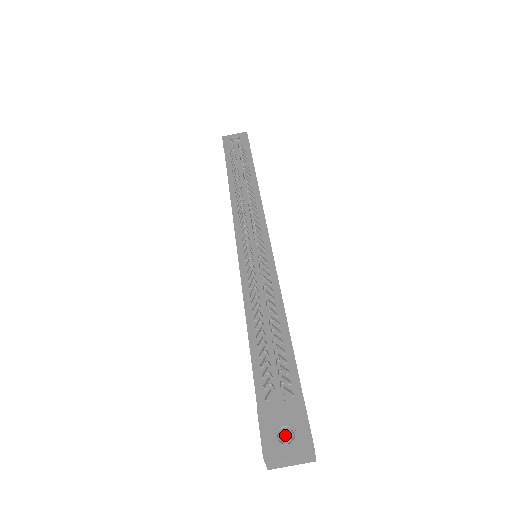
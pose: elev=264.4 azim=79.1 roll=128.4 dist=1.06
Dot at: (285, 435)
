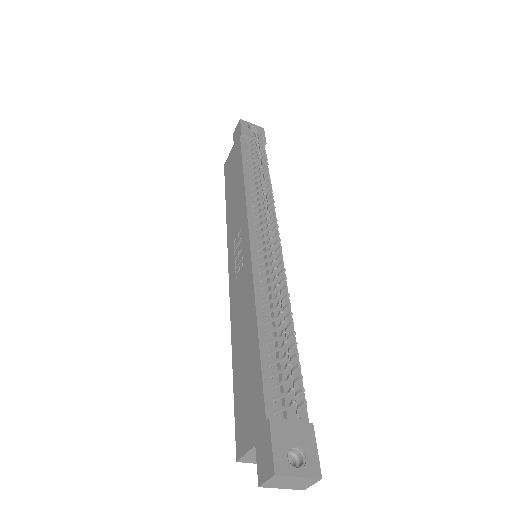
Dot at: occluded
